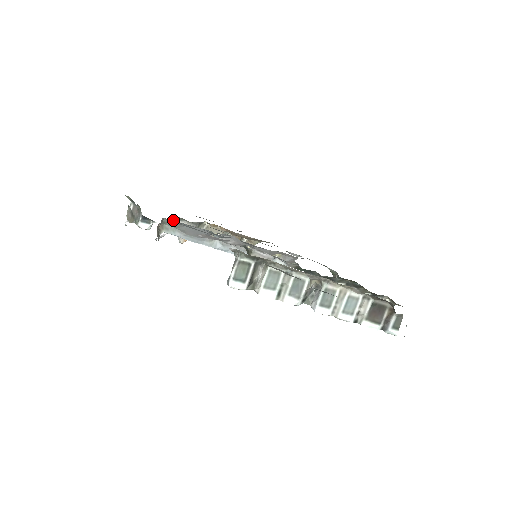
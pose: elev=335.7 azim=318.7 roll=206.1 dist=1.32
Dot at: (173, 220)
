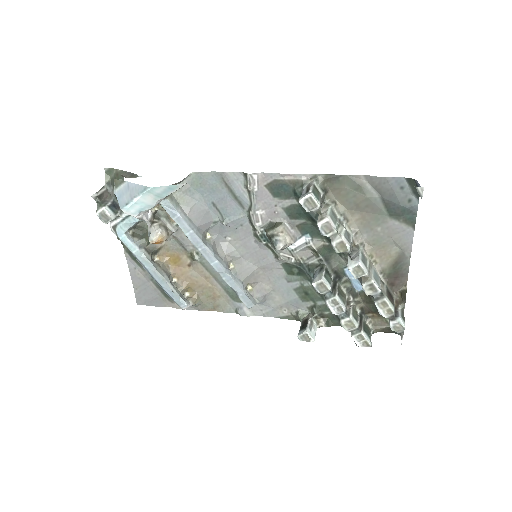
Dot at: (154, 214)
